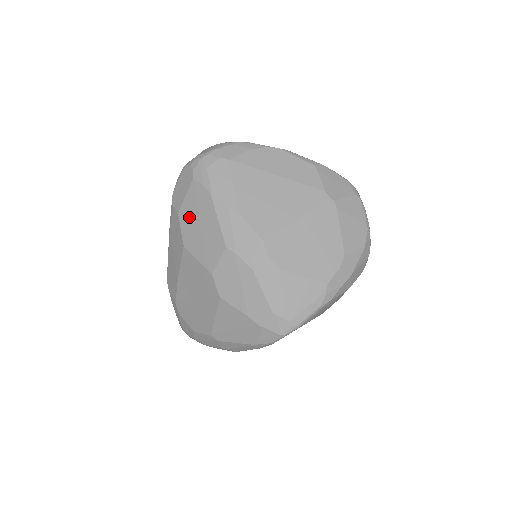
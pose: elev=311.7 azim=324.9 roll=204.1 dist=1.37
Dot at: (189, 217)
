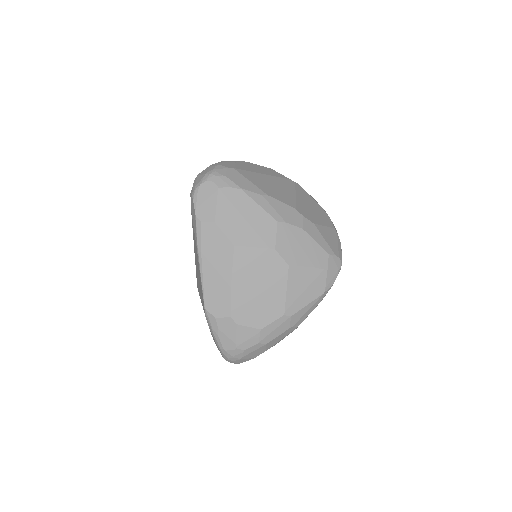
Dot at: (229, 219)
